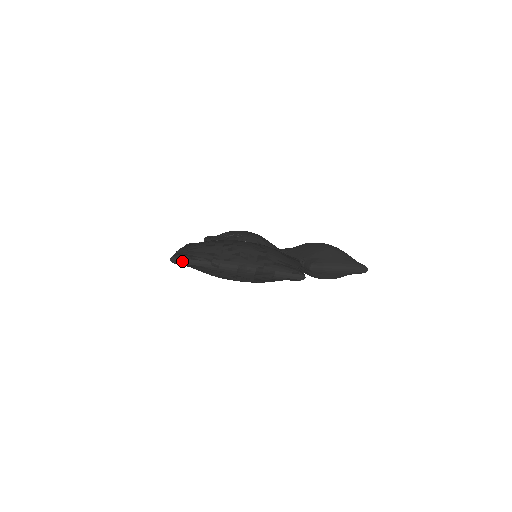
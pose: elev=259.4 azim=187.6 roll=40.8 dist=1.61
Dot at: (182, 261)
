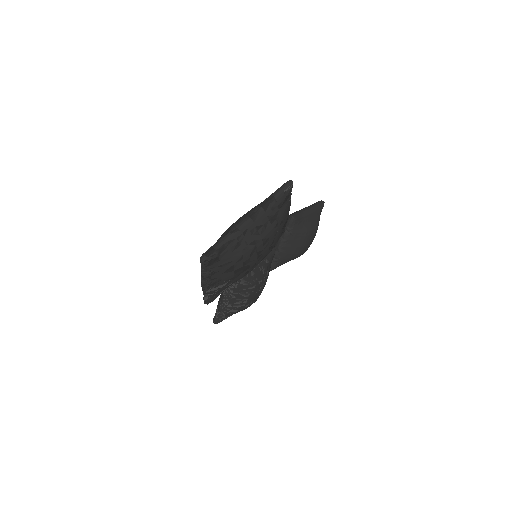
Dot at: (210, 251)
